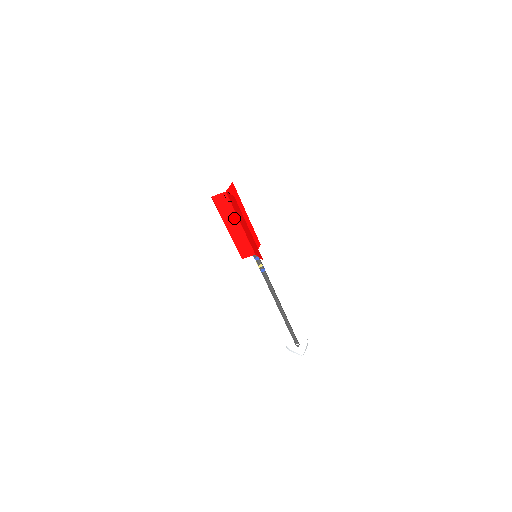
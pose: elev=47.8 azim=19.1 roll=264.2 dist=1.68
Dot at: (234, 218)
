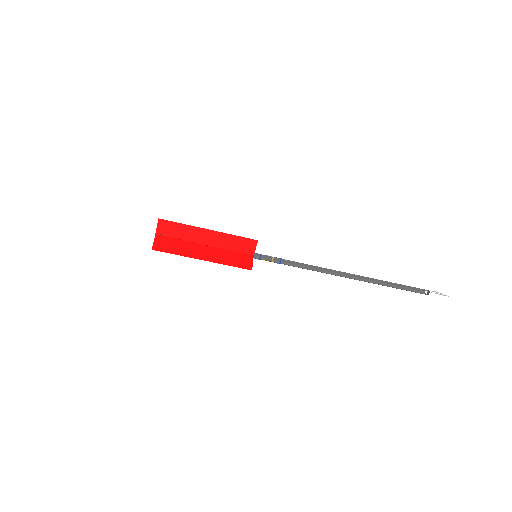
Dot at: (193, 242)
